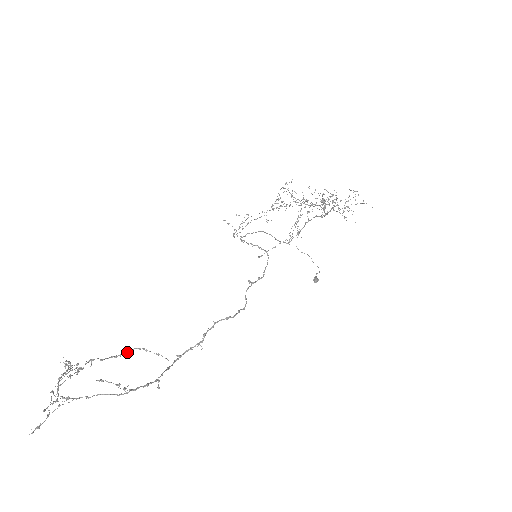
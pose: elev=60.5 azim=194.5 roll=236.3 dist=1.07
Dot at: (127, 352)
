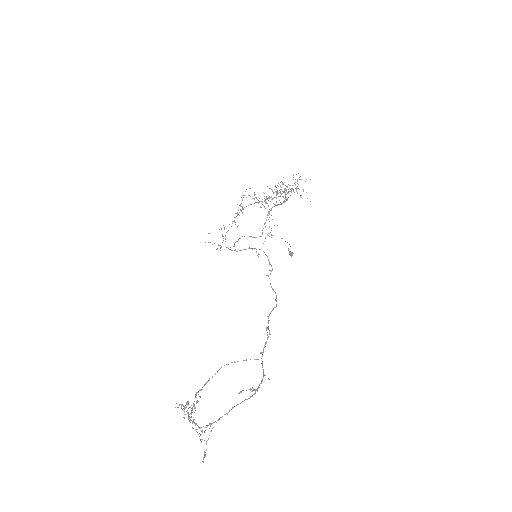
Dot at: (215, 374)
